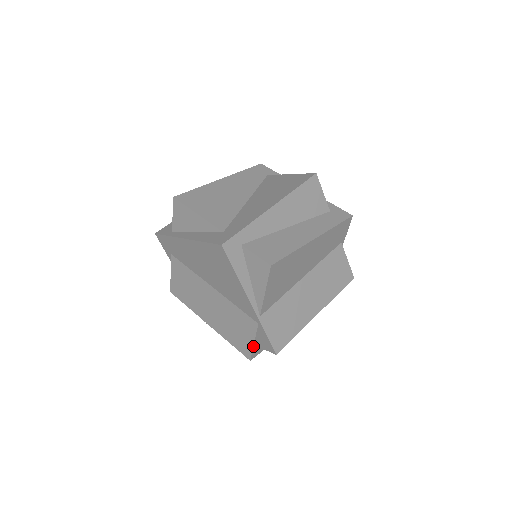
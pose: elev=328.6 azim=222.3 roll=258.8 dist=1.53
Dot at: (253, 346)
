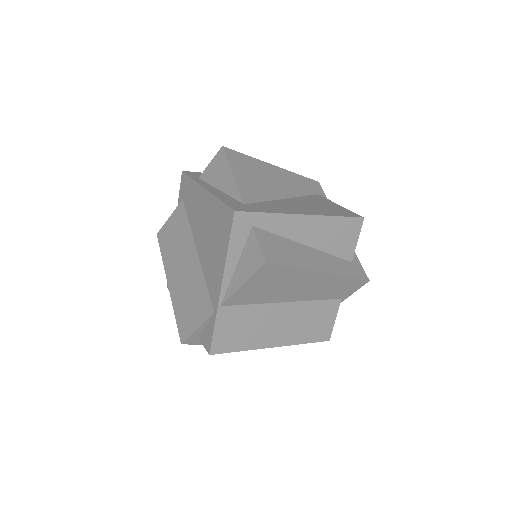
Dot at: (194, 331)
